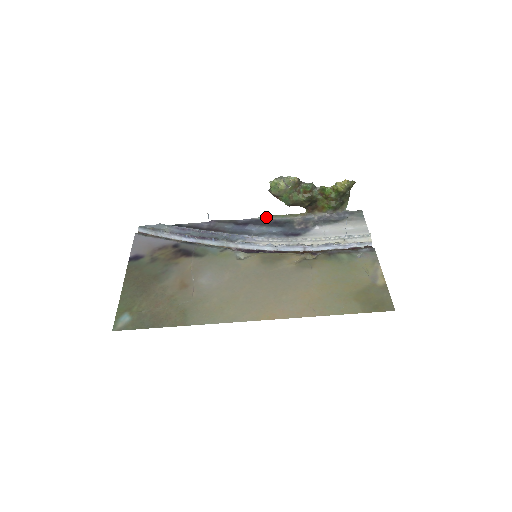
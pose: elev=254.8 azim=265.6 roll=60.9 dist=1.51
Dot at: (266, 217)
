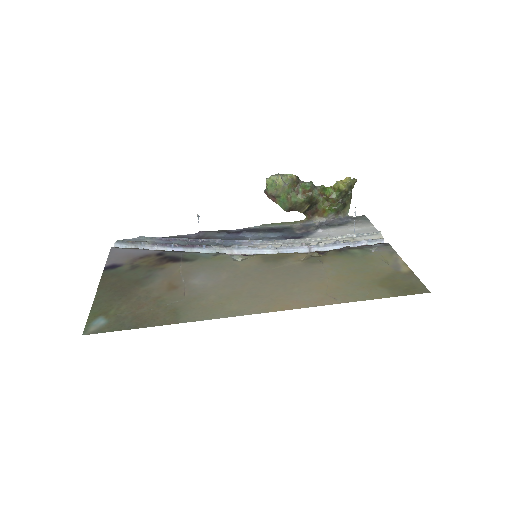
Dot at: (261, 225)
